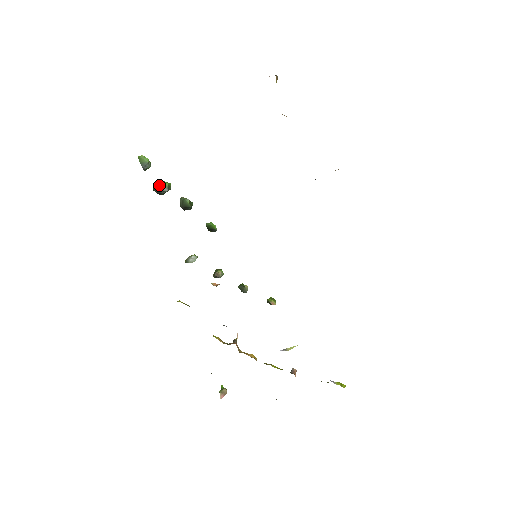
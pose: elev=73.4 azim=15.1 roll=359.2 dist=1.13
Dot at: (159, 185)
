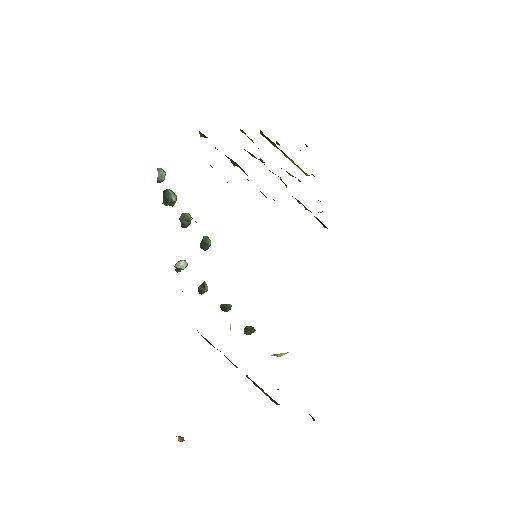
Dot at: (170, 192)
